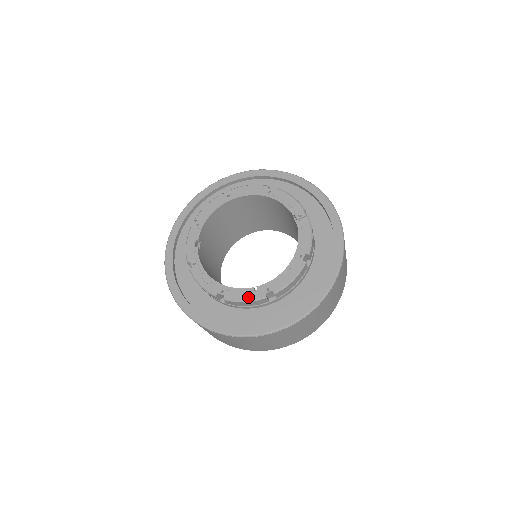
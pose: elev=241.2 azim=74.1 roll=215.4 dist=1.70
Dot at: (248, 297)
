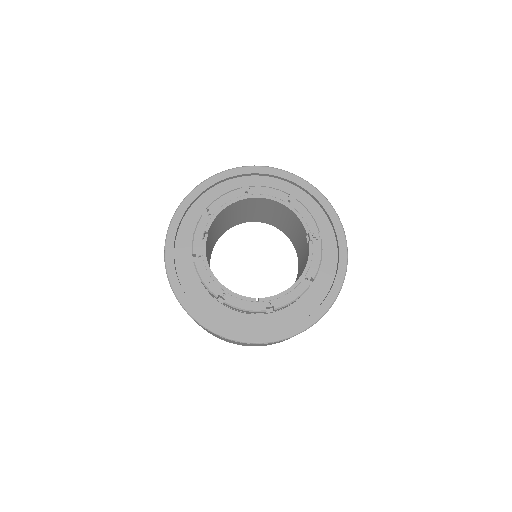
Dot at: (249, 307)
